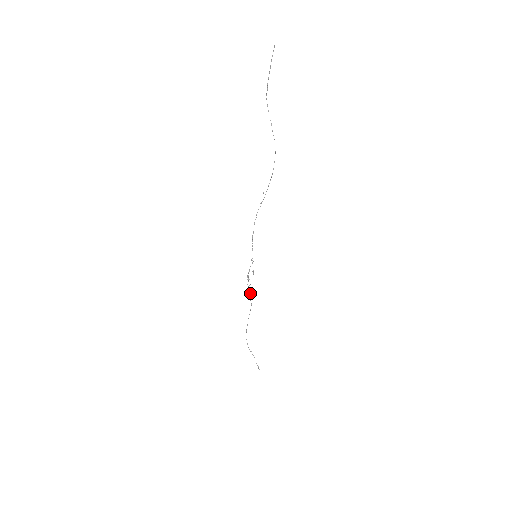
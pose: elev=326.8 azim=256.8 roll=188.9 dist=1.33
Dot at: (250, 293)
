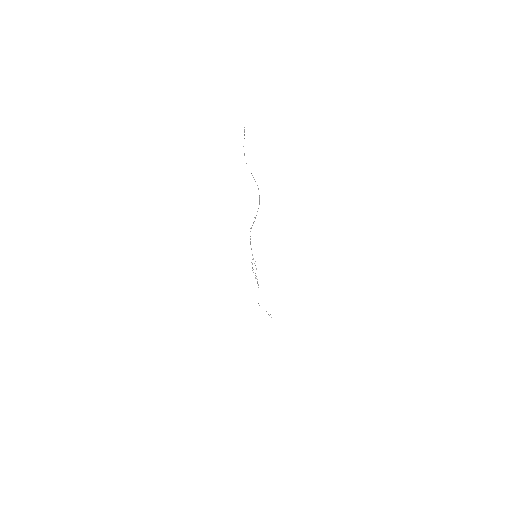
Dot at: (256, 278)
